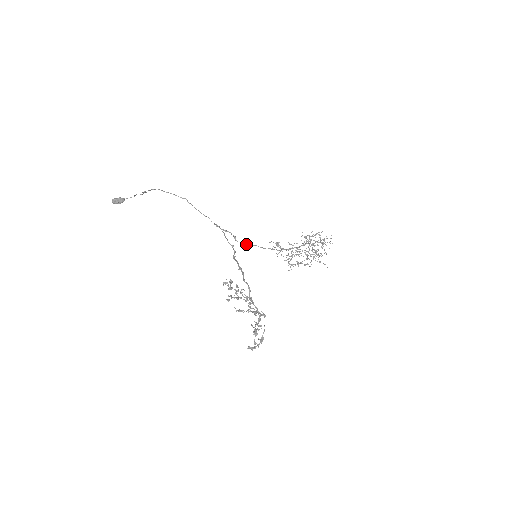
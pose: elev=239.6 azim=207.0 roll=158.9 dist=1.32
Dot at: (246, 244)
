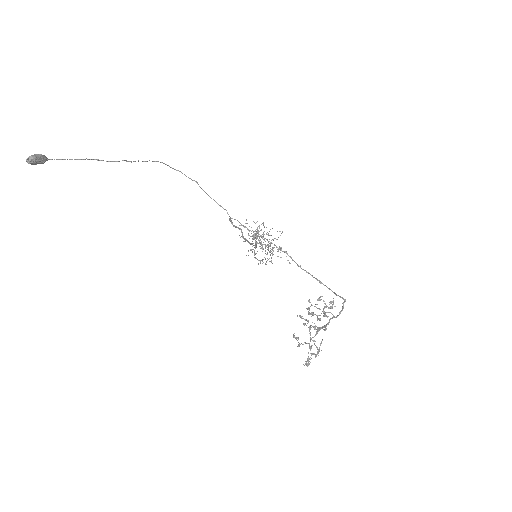
Dot at: occluded
